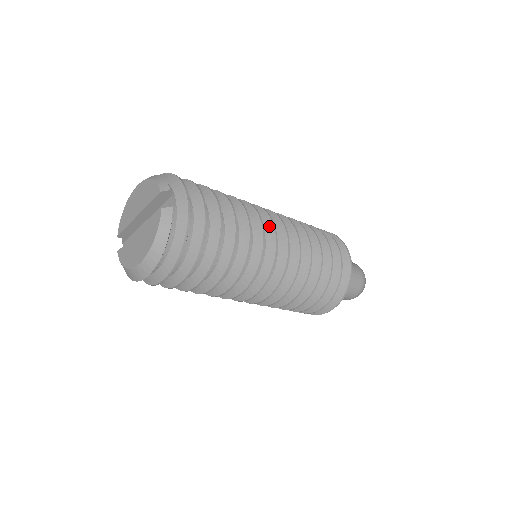
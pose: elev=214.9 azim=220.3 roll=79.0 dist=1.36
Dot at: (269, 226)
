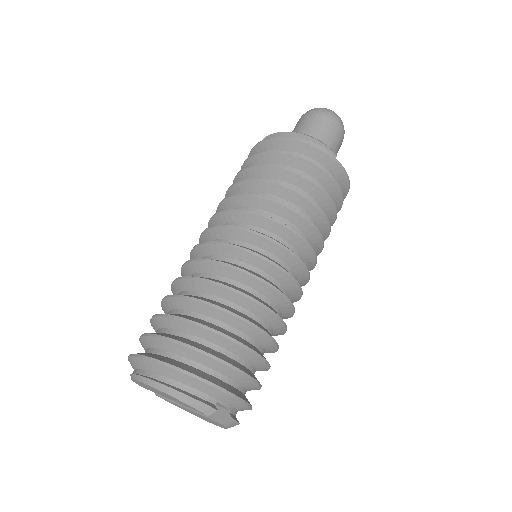
Dot at: (286, 280)
